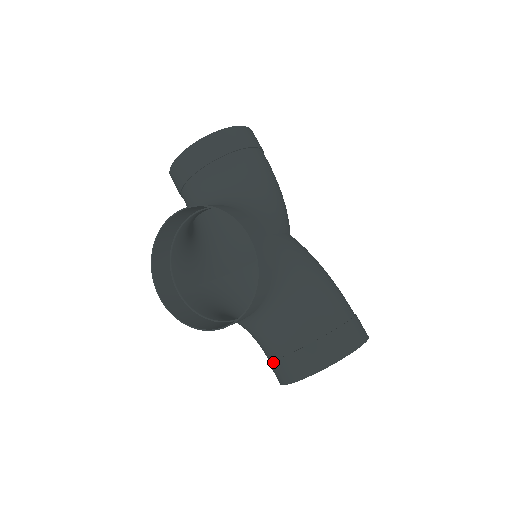
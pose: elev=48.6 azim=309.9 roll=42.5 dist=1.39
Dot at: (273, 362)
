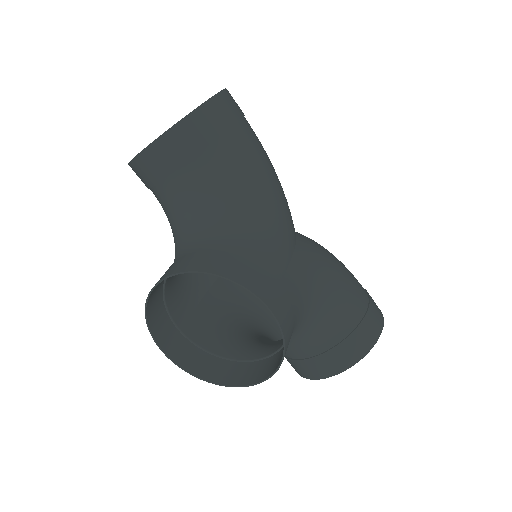
Dot at: (288, 359)
